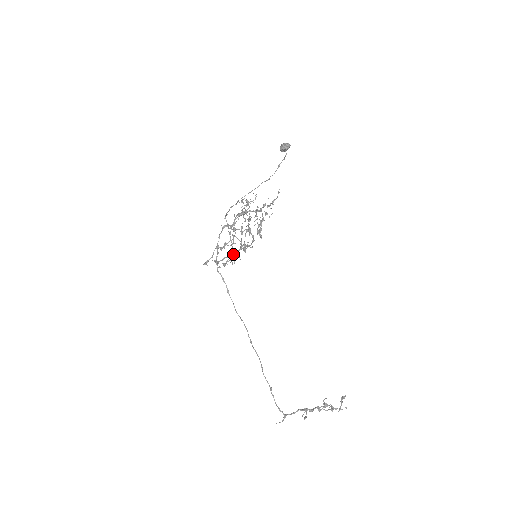
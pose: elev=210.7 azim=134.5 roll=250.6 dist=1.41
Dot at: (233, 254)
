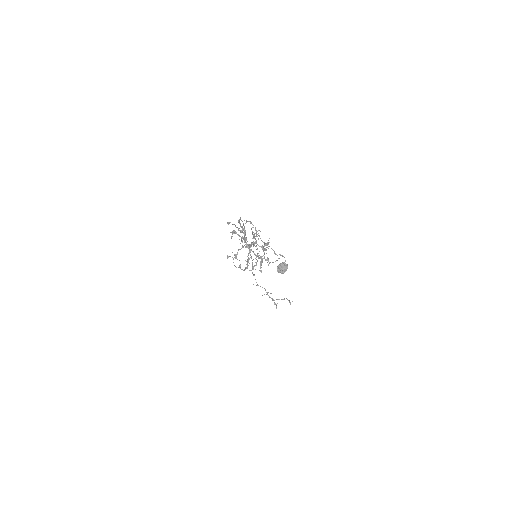
Dot at: occluded
